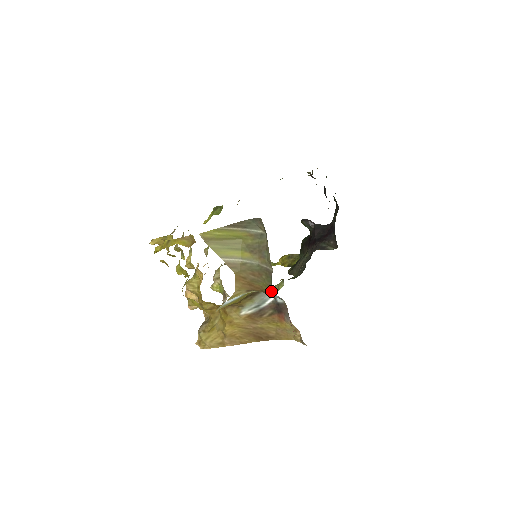
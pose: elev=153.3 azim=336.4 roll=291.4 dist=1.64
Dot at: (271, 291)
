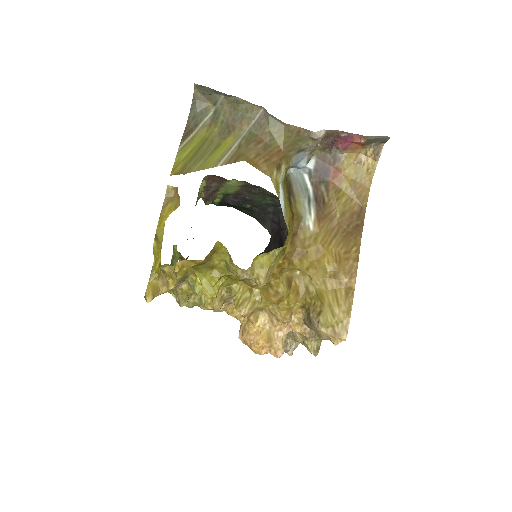
Dot at: (289, 131)
